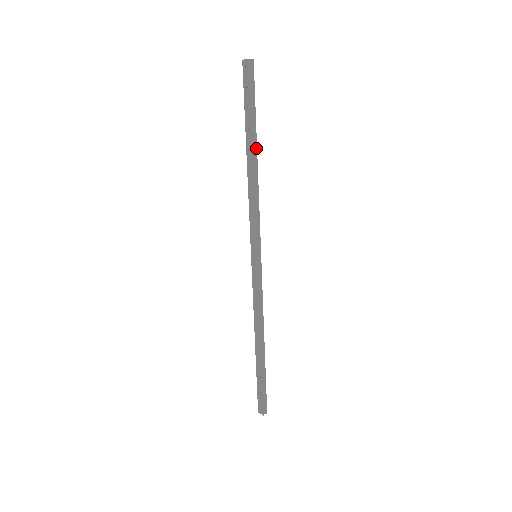
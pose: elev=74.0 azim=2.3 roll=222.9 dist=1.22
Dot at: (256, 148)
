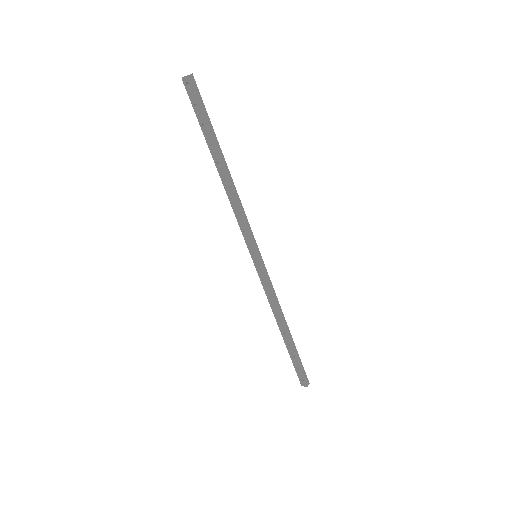
Dot at: (223, 158)
